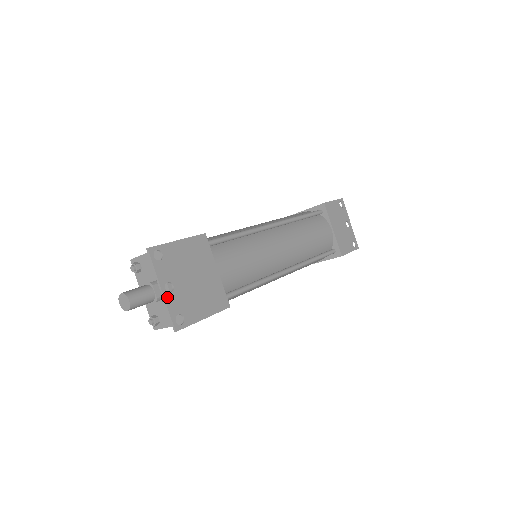
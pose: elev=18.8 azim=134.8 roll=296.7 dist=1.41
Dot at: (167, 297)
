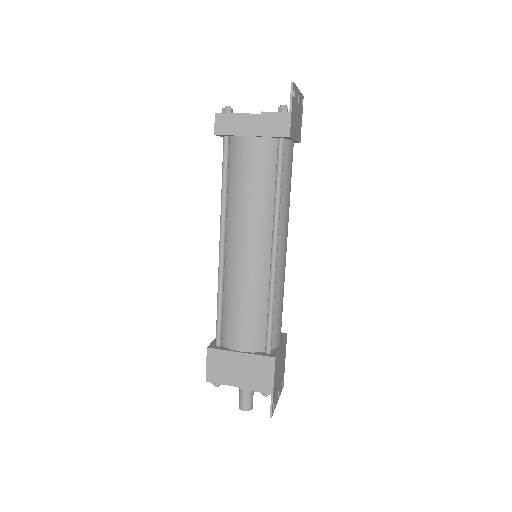
Dot at: (279, 396)
